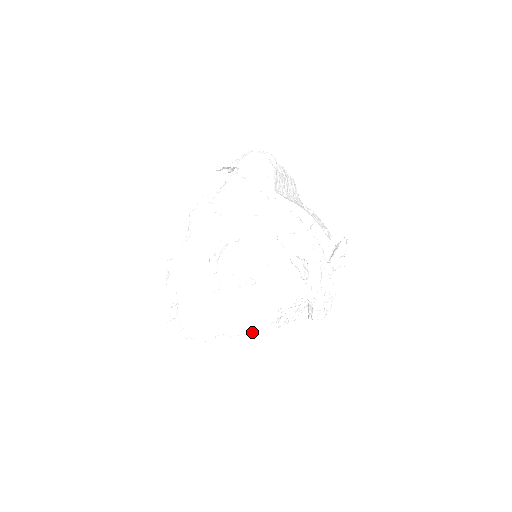
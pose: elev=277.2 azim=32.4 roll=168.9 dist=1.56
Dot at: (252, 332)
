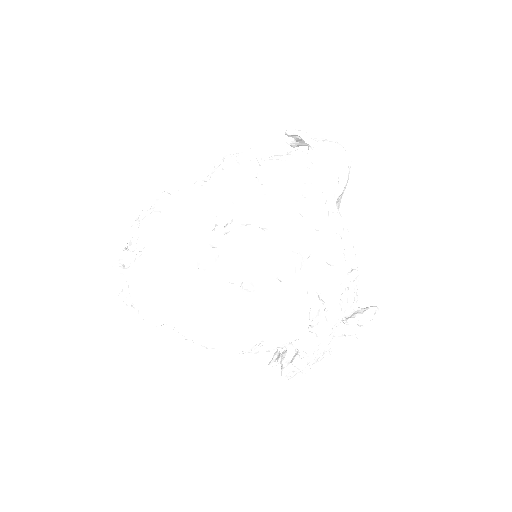
Dot at: (212, 347)
